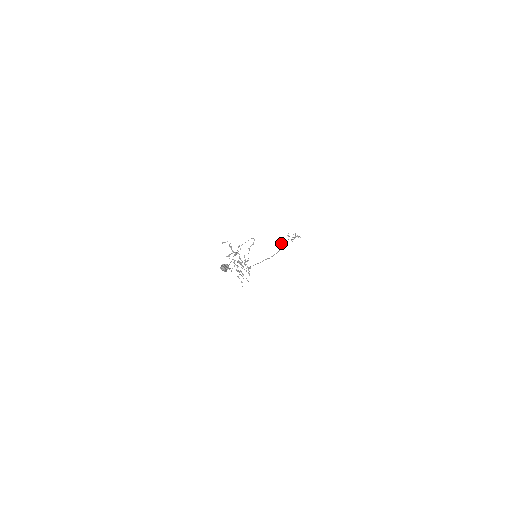
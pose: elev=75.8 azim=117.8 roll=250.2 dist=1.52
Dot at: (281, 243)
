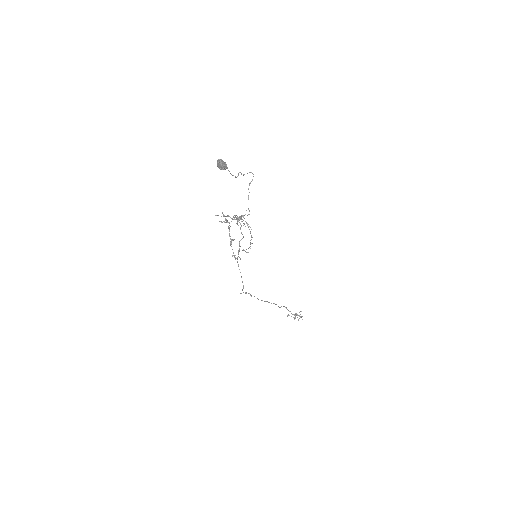
Dot at: occluded
